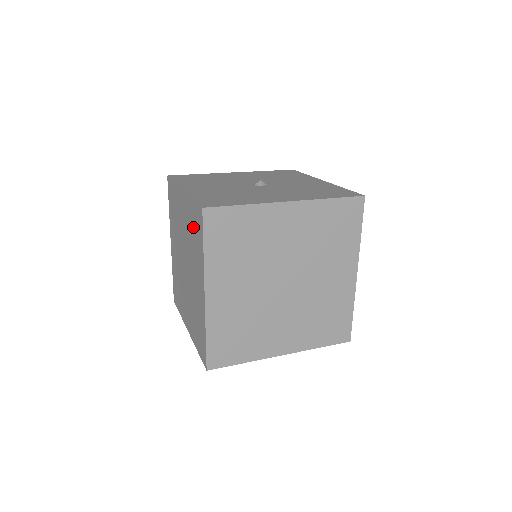
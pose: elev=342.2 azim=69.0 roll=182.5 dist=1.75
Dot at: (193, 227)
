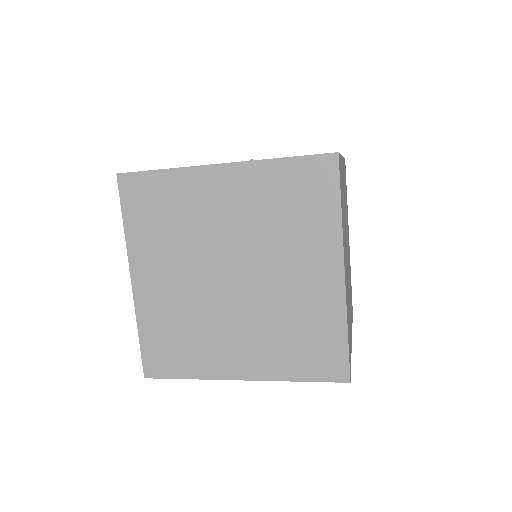
Dot at: occluded
